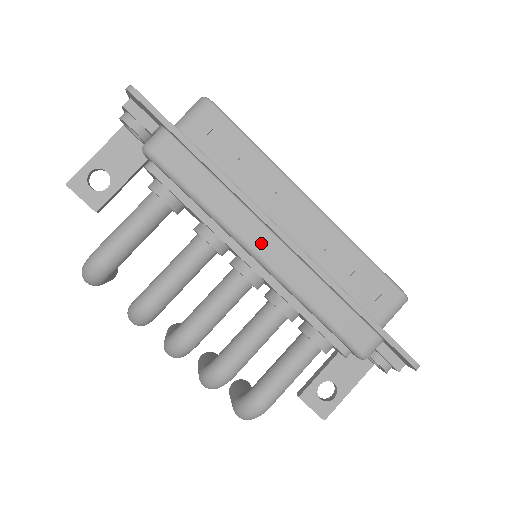
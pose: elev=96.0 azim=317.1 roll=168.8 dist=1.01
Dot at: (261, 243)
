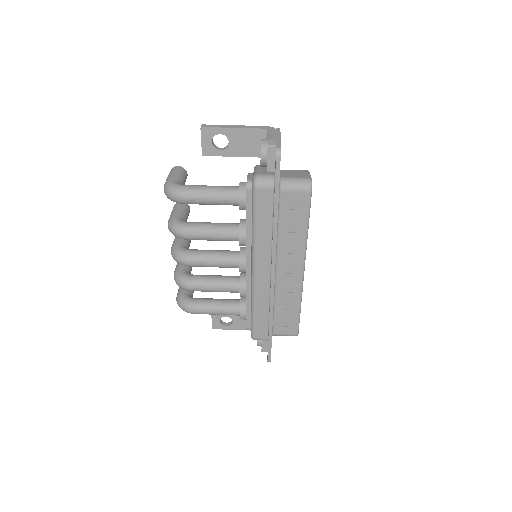
Dot at: (261, 267)
